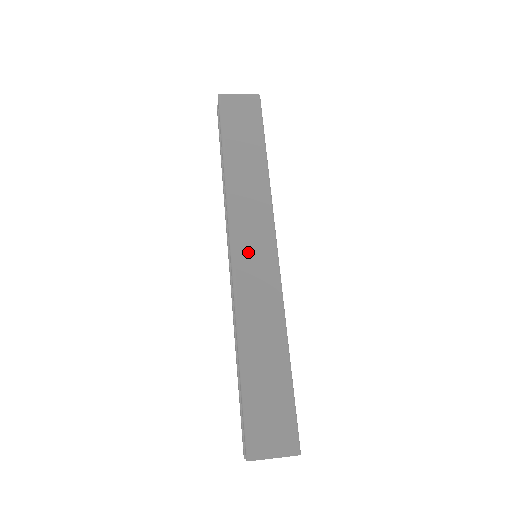
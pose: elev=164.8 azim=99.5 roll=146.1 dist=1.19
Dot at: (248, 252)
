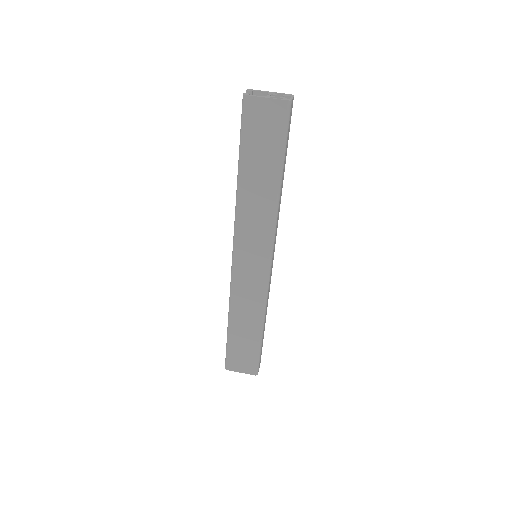
Dot at: (246, 261)
